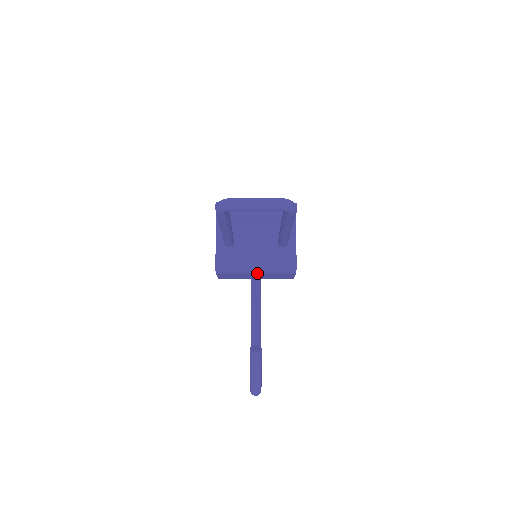
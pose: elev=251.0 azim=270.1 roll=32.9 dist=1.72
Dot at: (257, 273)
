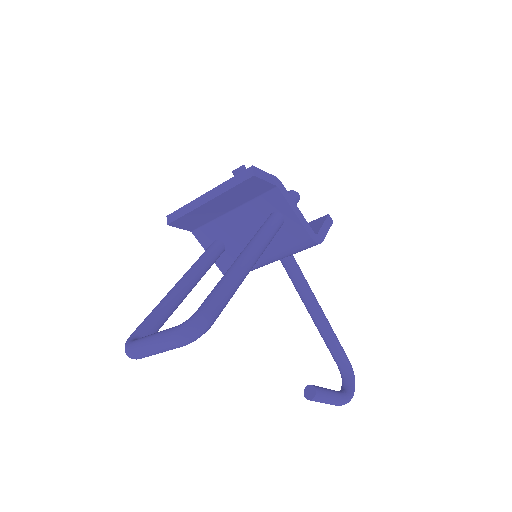
Dot at: occluded
